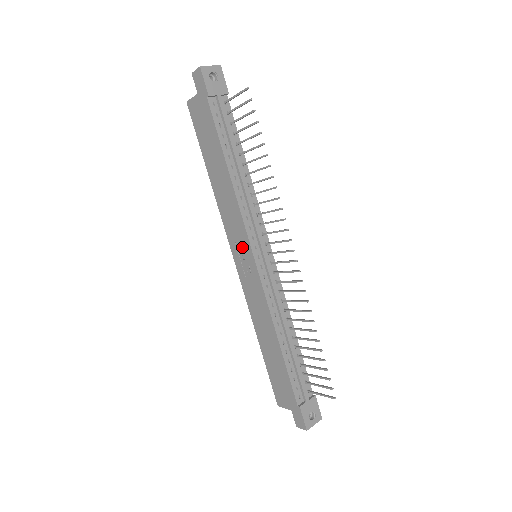
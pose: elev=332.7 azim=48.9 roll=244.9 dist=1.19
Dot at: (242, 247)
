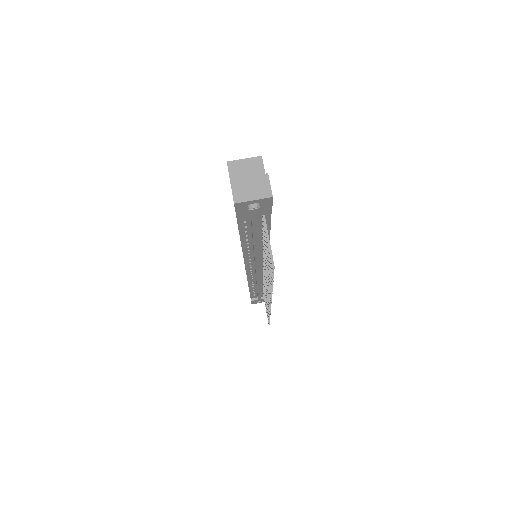
Dot at: occluded
